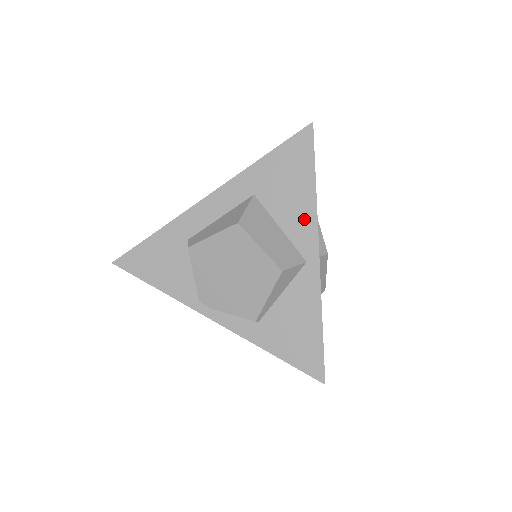
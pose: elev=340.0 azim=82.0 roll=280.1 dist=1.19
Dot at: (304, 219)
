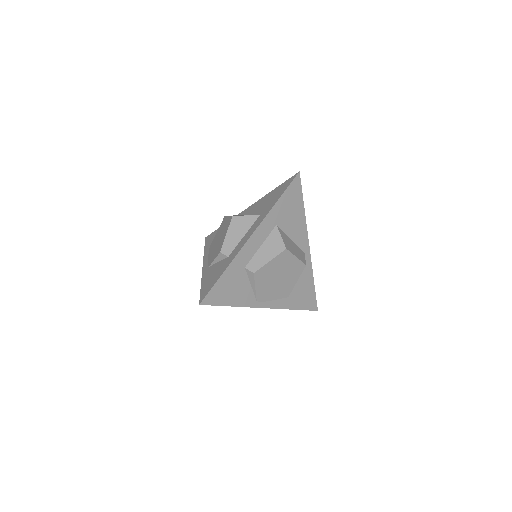
Dot at: (301, 230)
